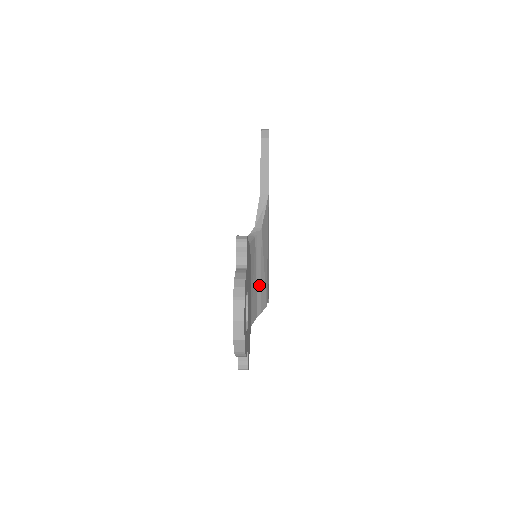
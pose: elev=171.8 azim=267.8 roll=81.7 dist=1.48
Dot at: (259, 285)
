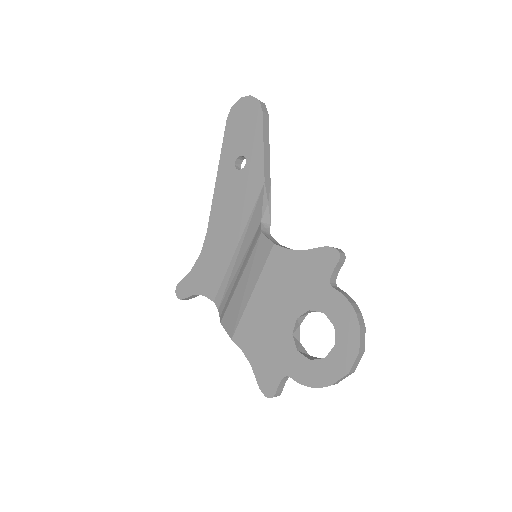
Dot at: occluded
